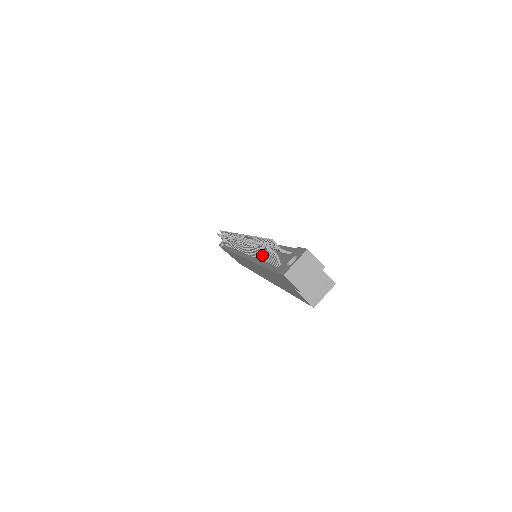
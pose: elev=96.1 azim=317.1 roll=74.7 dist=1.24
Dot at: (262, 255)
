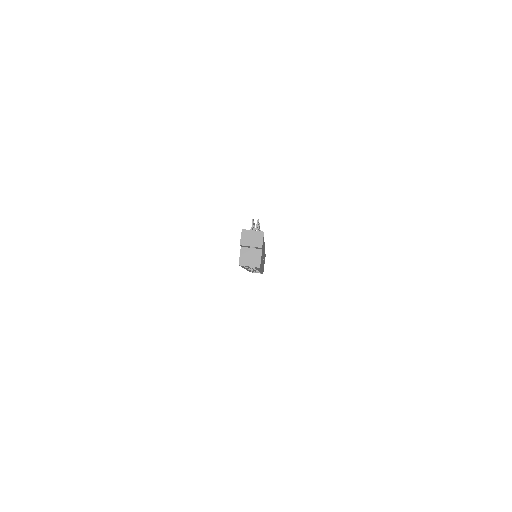
Dot at: occluded
